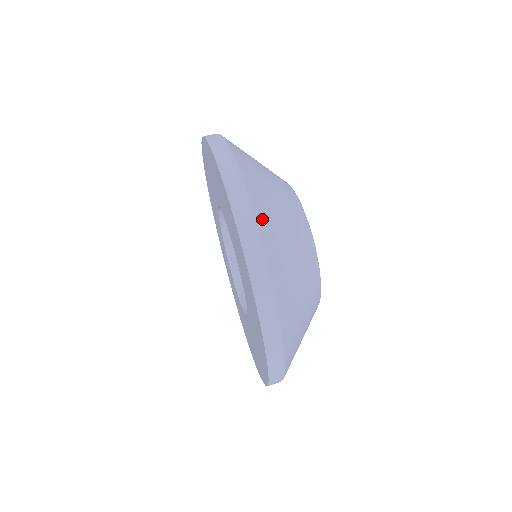
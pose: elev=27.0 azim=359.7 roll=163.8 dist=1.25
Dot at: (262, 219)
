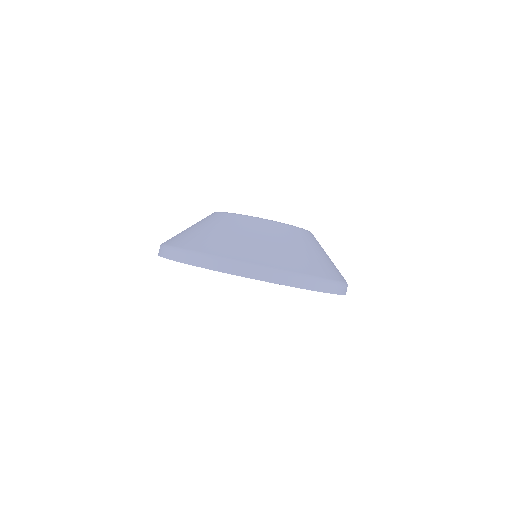
Dot at: (333, 275)
